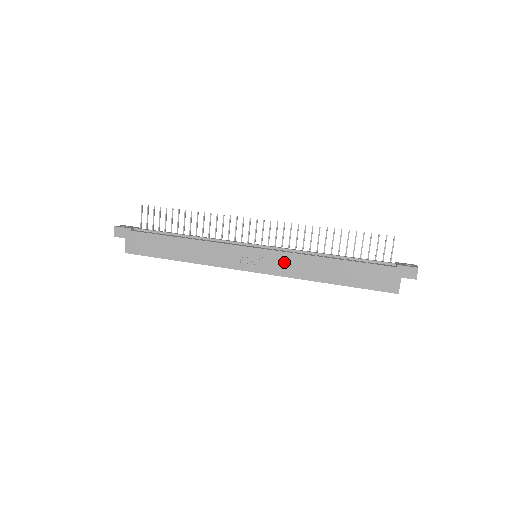
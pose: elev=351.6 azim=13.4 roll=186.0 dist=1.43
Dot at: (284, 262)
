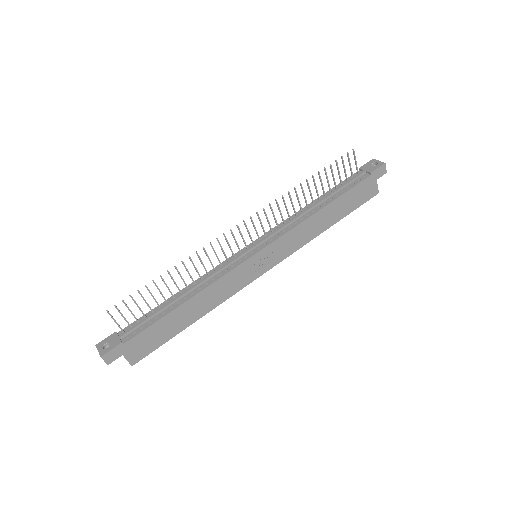
Dot at: (288, 242)
